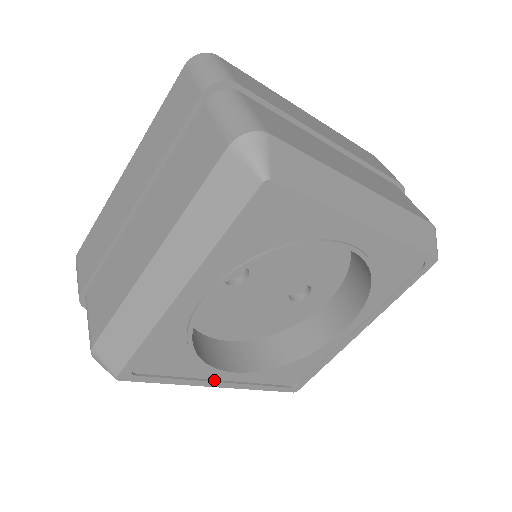
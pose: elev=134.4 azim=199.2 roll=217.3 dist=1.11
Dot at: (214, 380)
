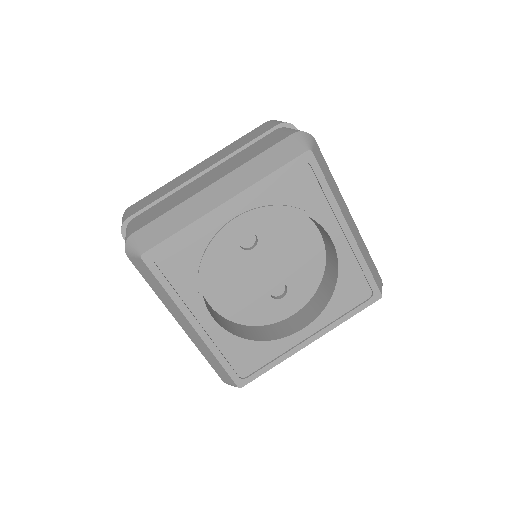
Dot at: (195, 317)
